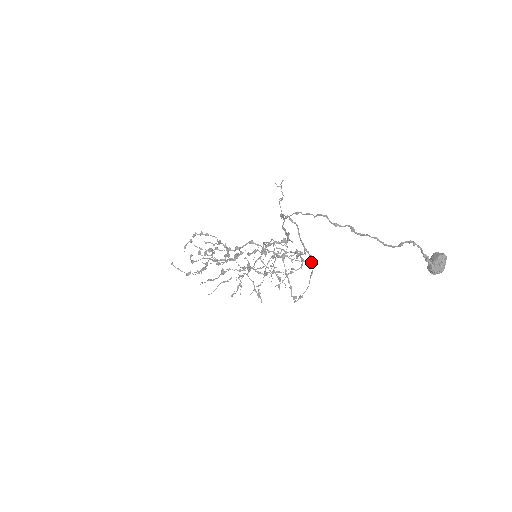
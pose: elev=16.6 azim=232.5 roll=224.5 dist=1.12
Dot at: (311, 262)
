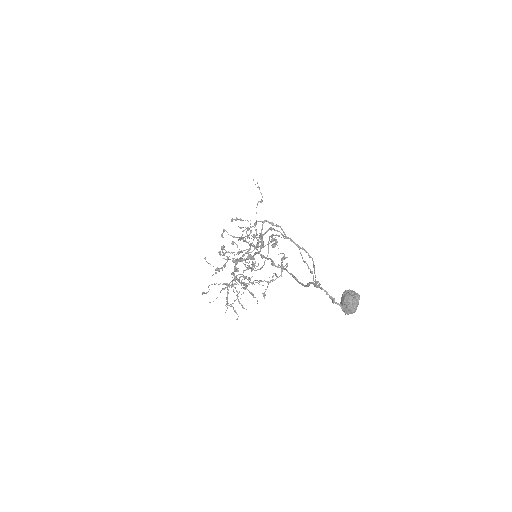
Dot at: (309, 257)
